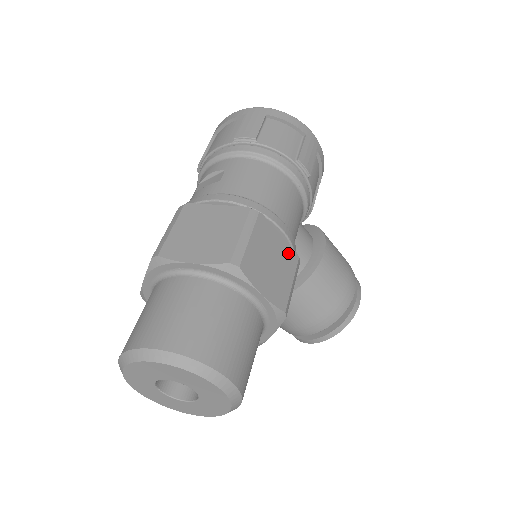
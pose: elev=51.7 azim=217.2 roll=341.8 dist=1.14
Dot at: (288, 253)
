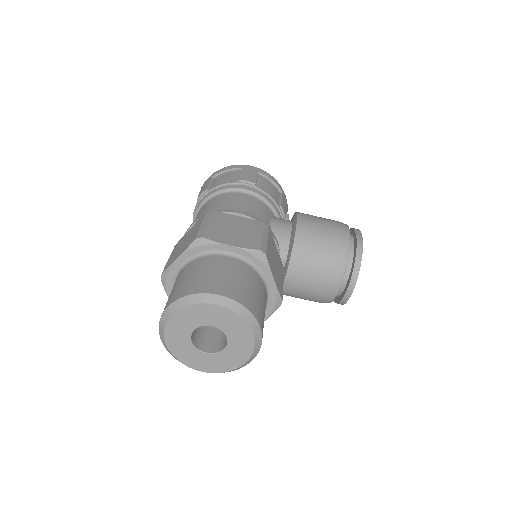
Dot at: (251, 223)
